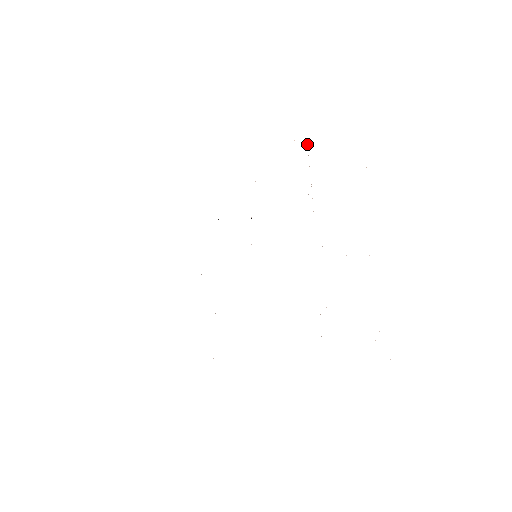
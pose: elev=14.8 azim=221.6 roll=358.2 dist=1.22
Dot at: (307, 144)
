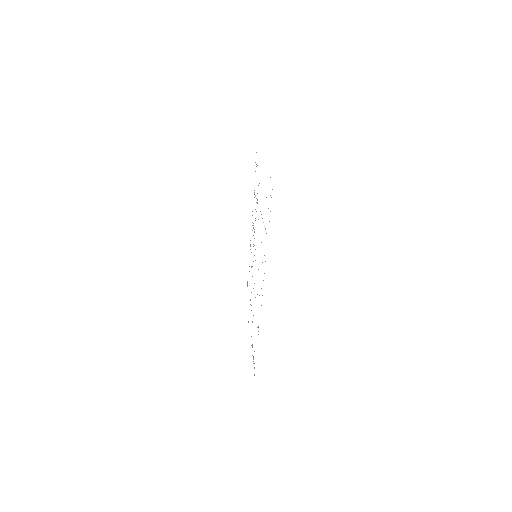
Dot at: (254, 193)
